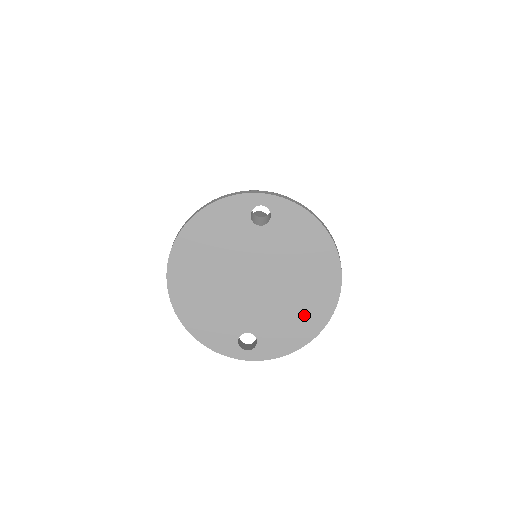
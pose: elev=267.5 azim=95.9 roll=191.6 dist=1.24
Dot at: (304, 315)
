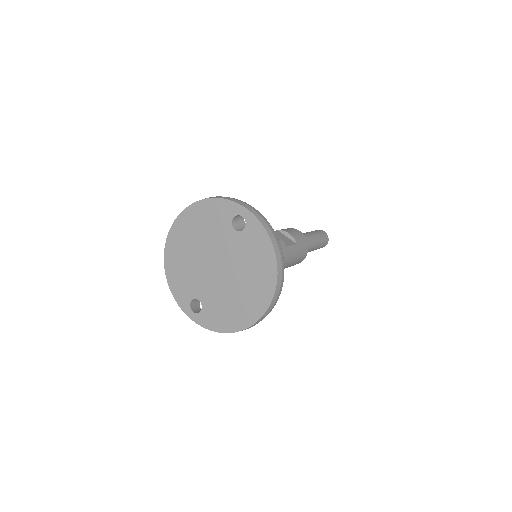
Dot at: (237, 311)
